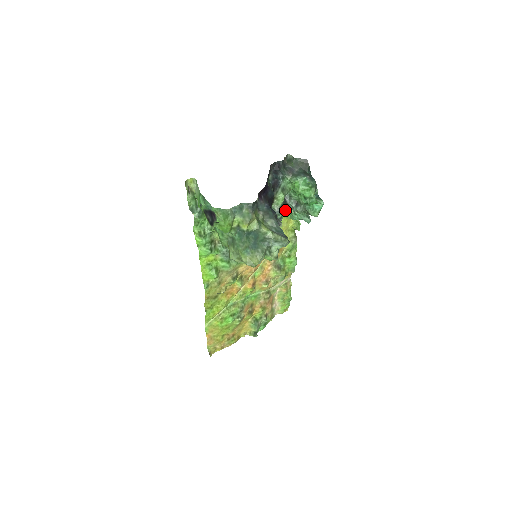
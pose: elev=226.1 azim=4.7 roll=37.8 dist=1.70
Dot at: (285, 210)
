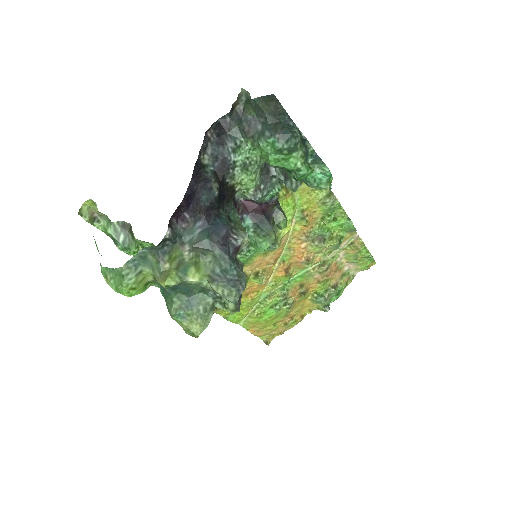
Dot at: (272, 186)
